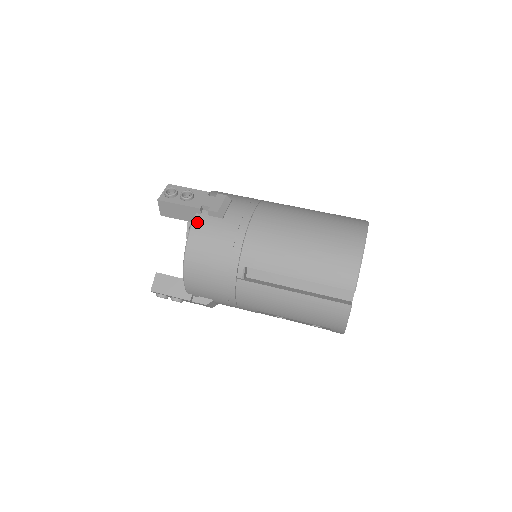
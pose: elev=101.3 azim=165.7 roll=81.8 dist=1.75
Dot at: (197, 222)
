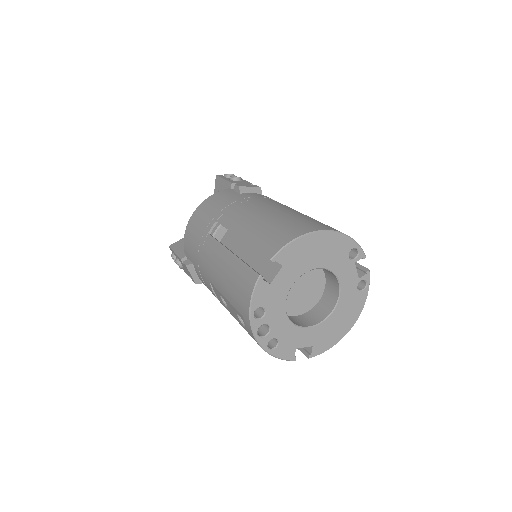
Dot at: (223, 191)
